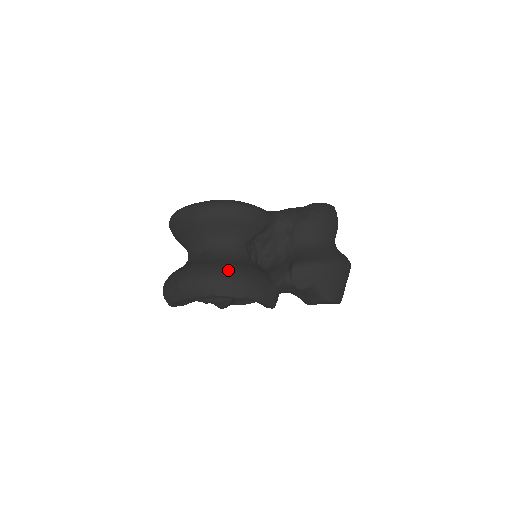
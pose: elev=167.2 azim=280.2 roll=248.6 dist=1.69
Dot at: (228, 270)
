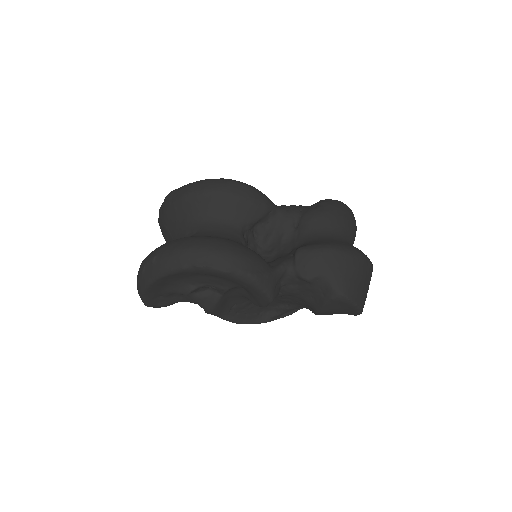
Dot at: (214, 239)
